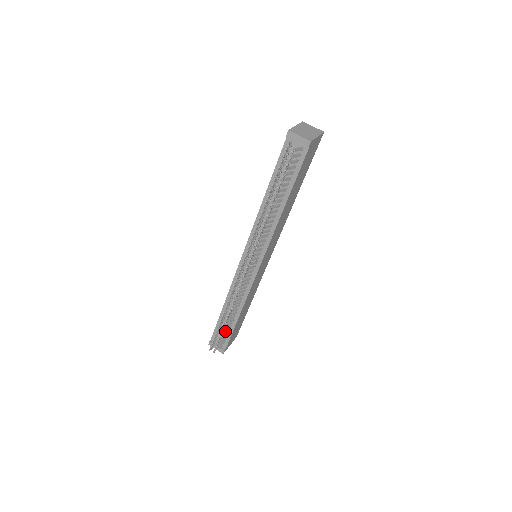
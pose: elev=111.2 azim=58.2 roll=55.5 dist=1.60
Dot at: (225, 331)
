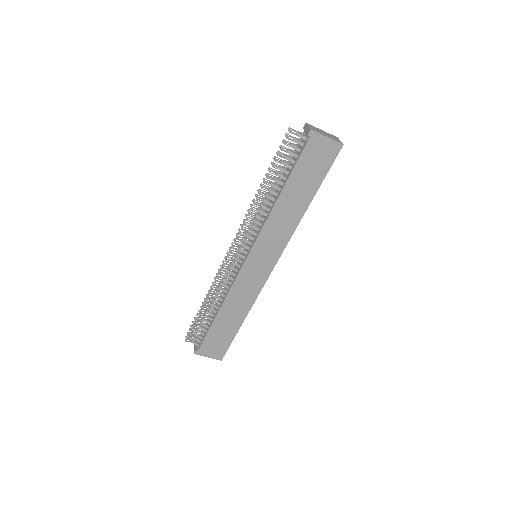
Dot at: (204, 324)
